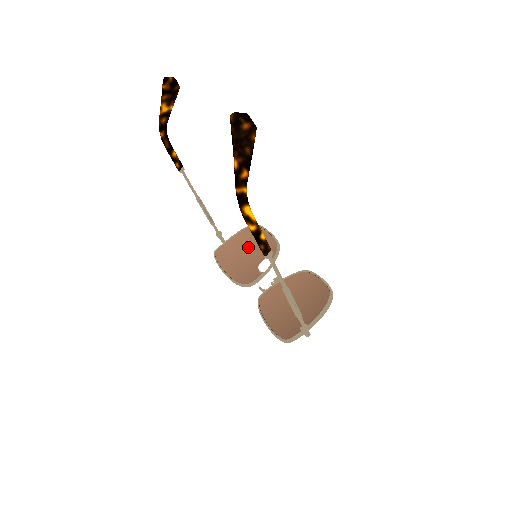
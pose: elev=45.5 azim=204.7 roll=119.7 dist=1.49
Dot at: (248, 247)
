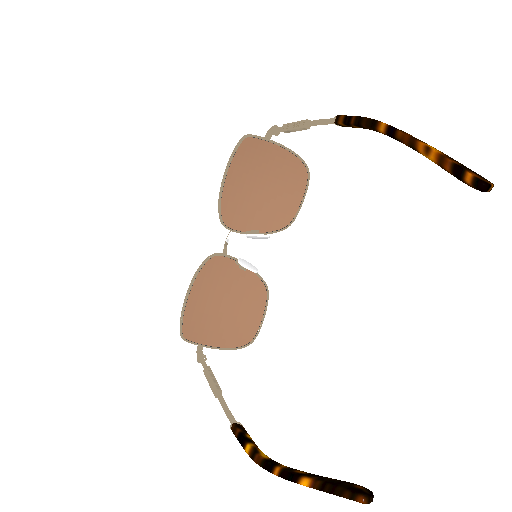
Dot at: (274, 180)
